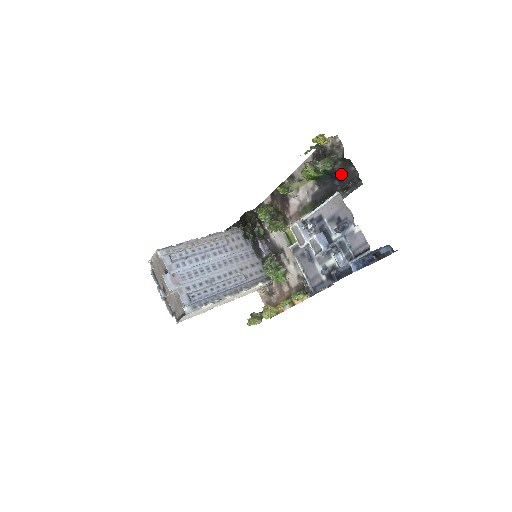
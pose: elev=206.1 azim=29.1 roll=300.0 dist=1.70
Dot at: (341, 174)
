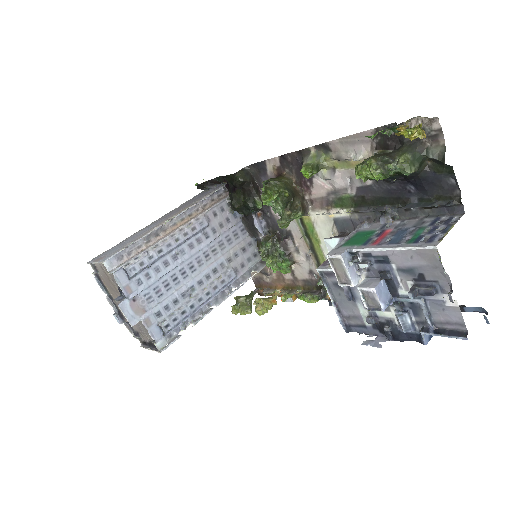
Dot at: (426, 181)
